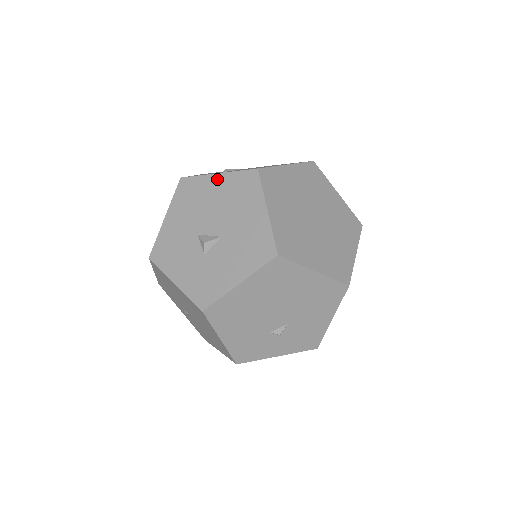
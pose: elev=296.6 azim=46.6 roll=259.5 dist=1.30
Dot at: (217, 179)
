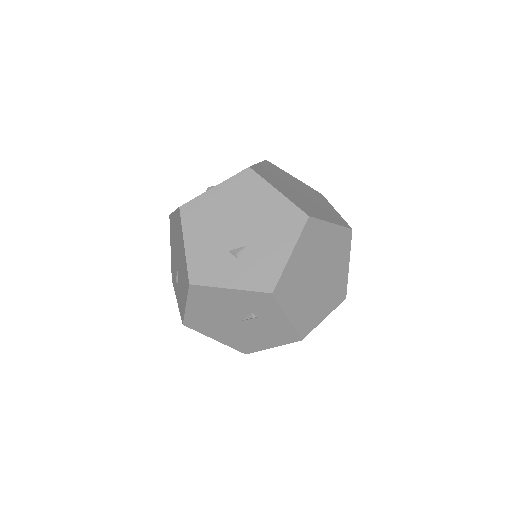
Dot at: occluded
